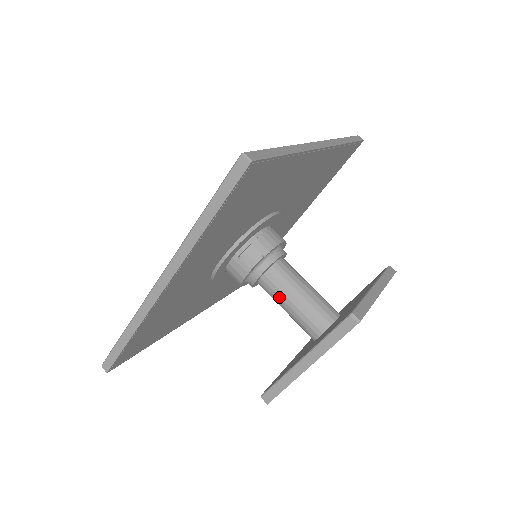
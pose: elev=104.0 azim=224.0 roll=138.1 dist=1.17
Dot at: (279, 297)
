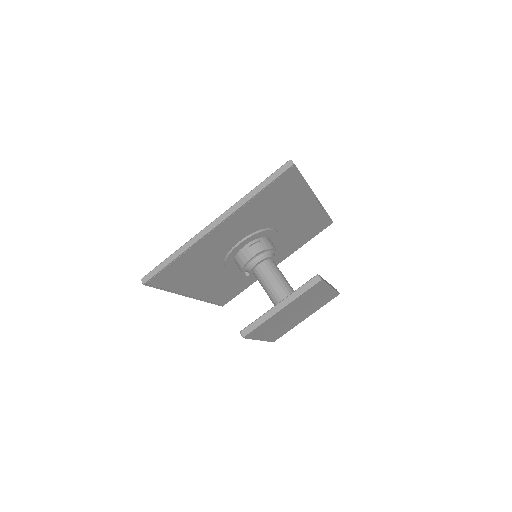
Dot at: (266, 279)
